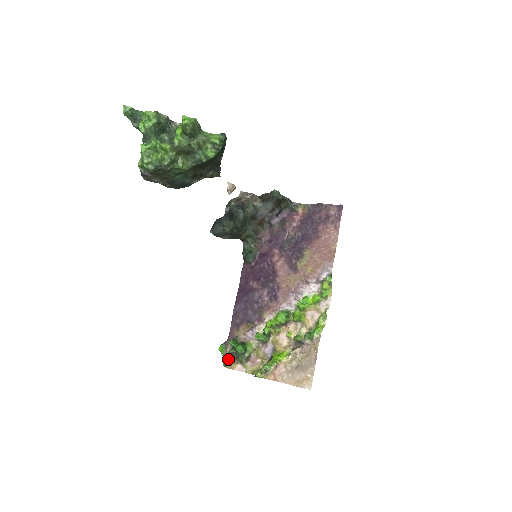
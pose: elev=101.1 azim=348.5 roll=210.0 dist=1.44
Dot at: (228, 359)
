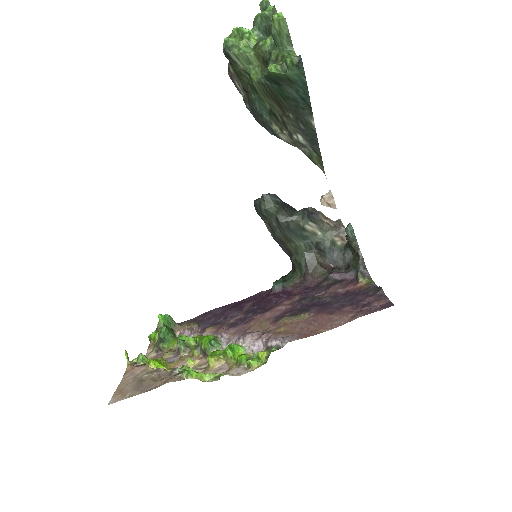
Dot at: (156, 335)
